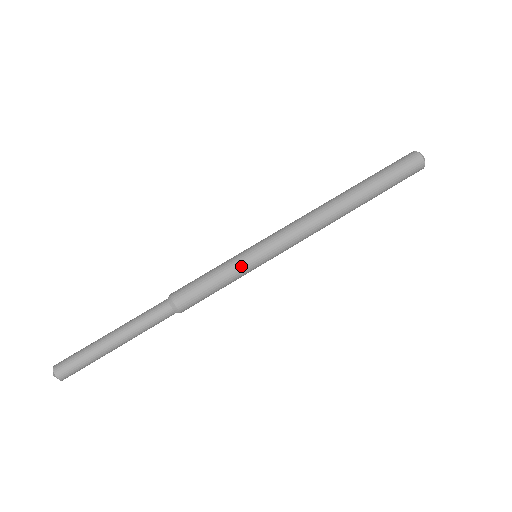
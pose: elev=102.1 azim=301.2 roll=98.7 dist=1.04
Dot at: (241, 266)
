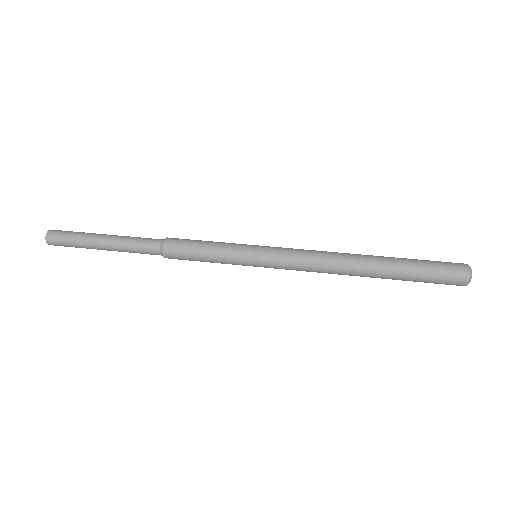
Dot at: (236, 251)
